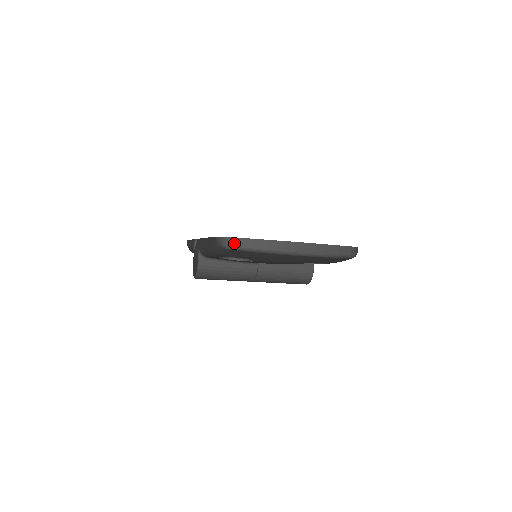
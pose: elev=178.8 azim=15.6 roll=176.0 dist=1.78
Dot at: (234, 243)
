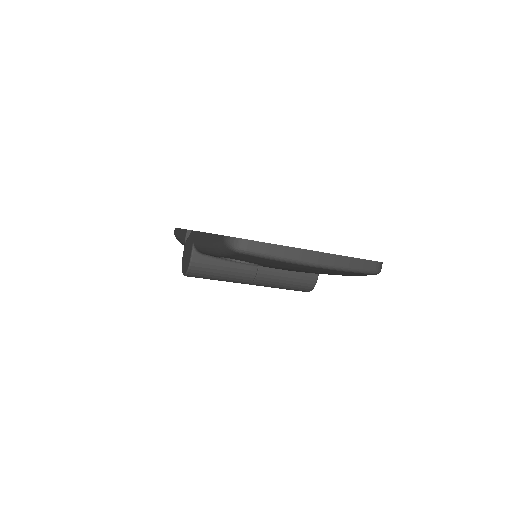
Dot at: (247, 246)
